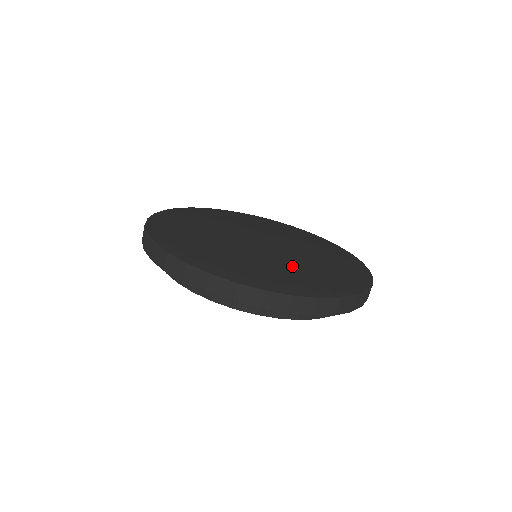
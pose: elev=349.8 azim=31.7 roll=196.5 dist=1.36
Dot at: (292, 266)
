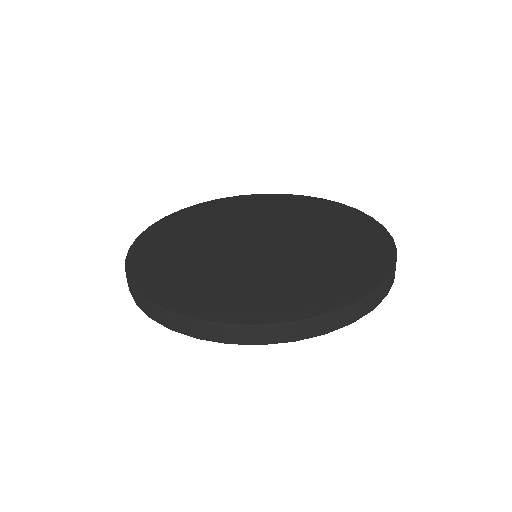
Dot at: (261, 277)
